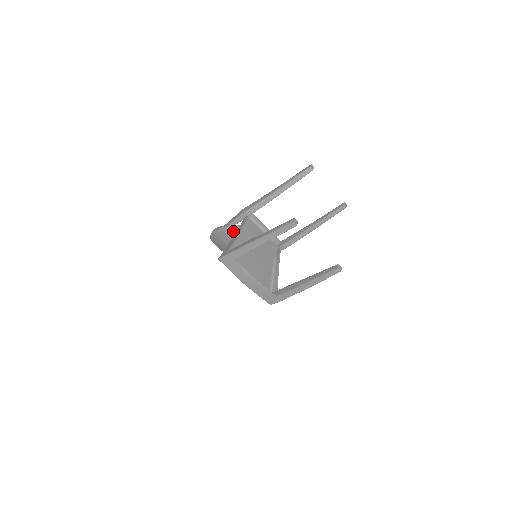
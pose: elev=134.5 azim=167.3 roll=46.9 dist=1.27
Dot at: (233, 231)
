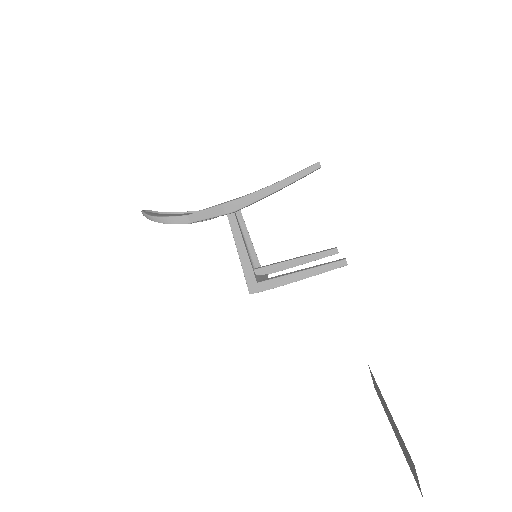
Dot at: (202, 221)
